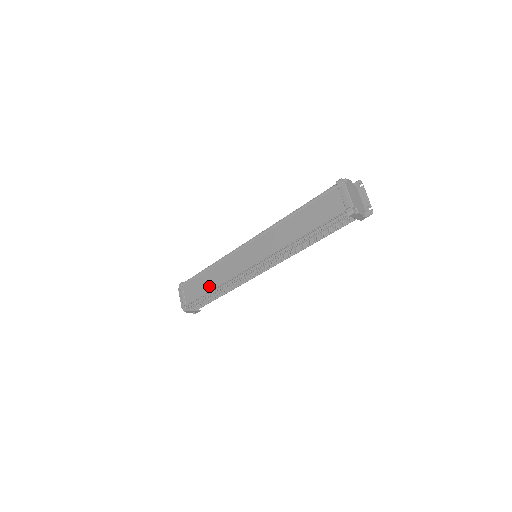
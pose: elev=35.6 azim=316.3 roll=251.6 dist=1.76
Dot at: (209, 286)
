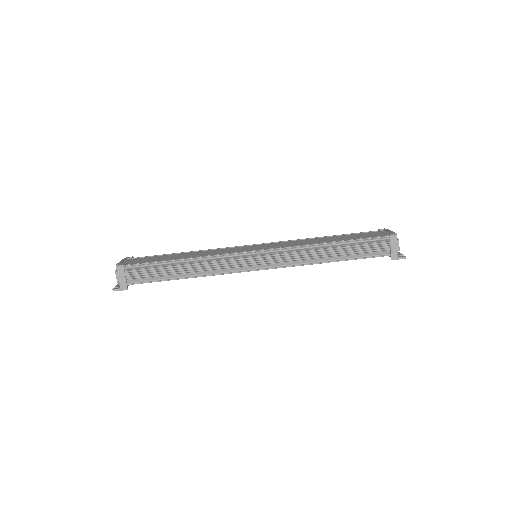
Dot at: (177, 257)
